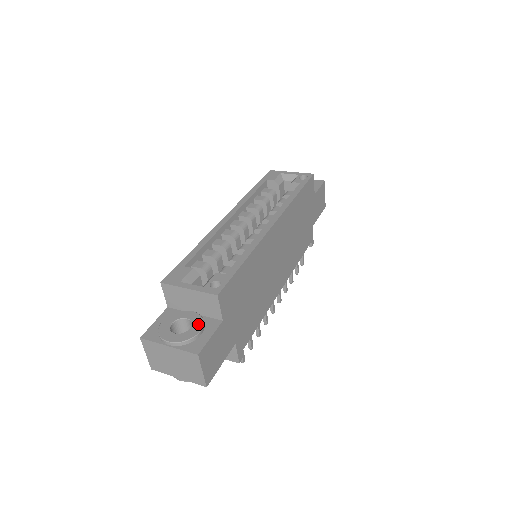
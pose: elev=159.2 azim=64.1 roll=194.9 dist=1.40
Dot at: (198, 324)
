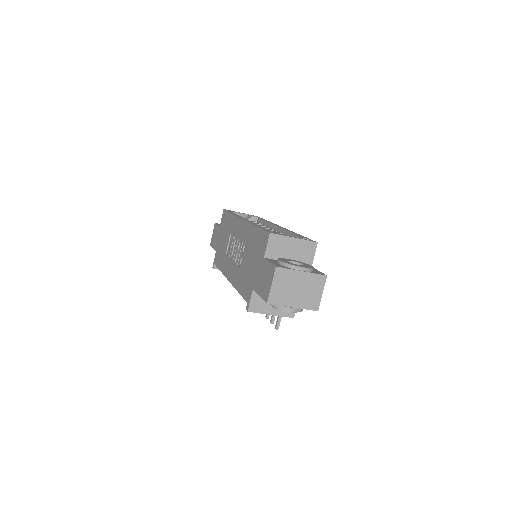
Dot at: (305, 263)
